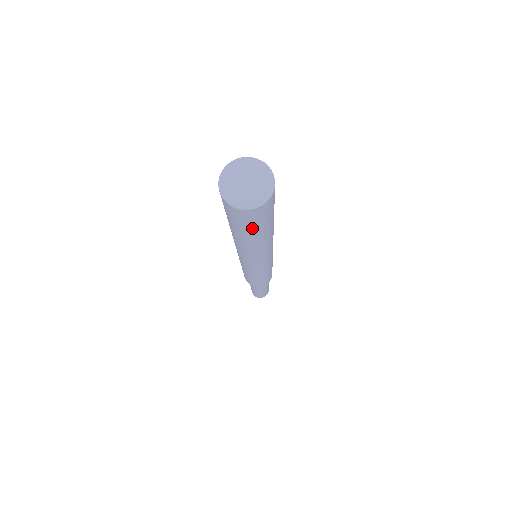
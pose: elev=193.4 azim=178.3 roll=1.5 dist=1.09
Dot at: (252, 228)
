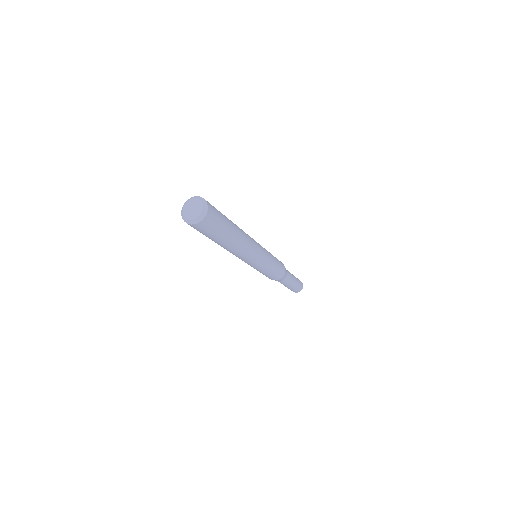
Dot at: (216, 231)
